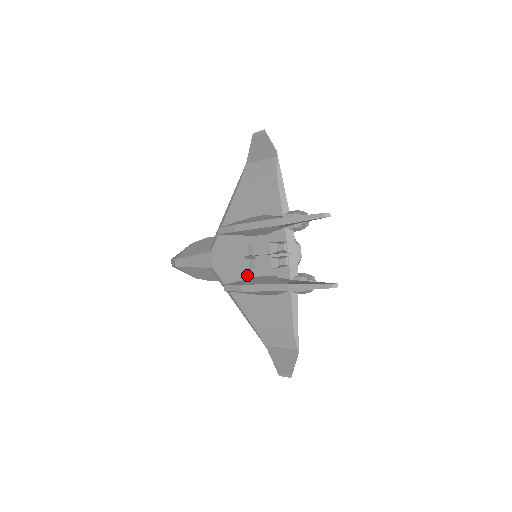
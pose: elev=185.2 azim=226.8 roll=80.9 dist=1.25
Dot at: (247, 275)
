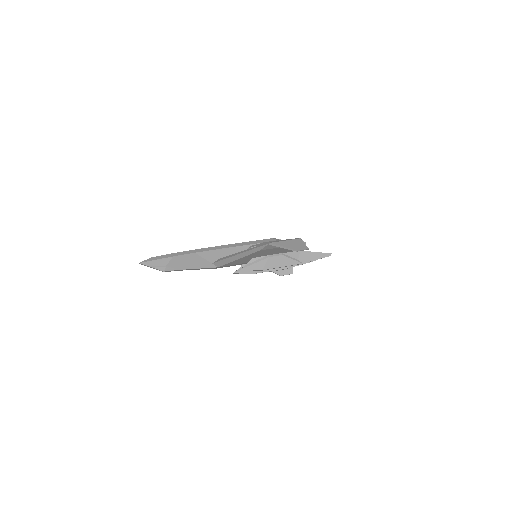
Dot at: occluded
